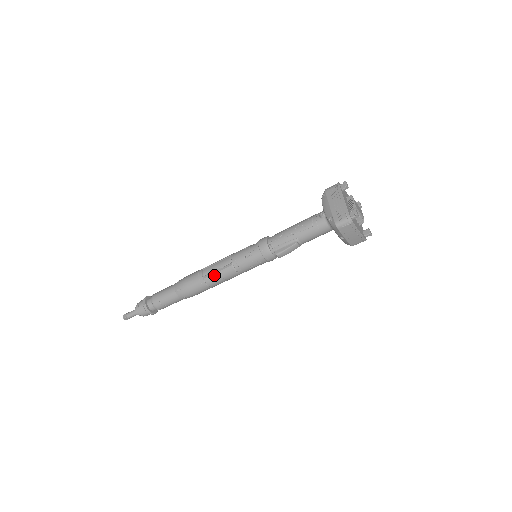
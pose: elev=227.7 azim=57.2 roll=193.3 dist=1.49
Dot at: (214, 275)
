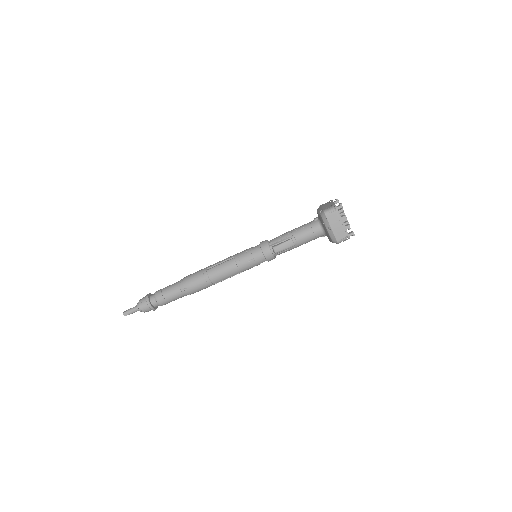
Dot at: (216, 267)
